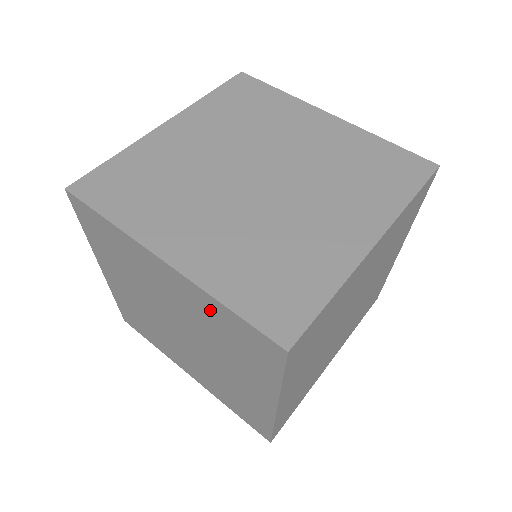
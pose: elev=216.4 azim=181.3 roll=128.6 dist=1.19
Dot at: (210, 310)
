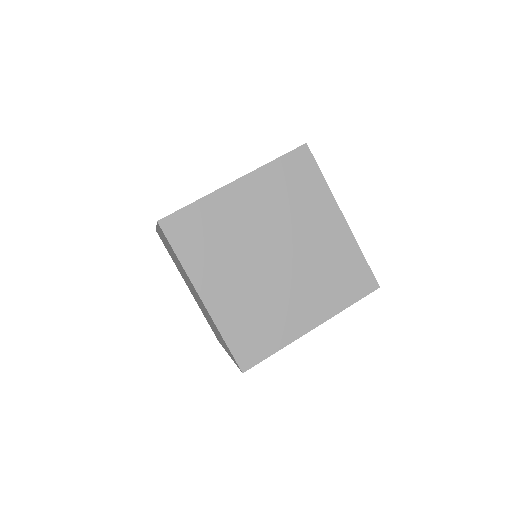
Dot at: (215, 326)
